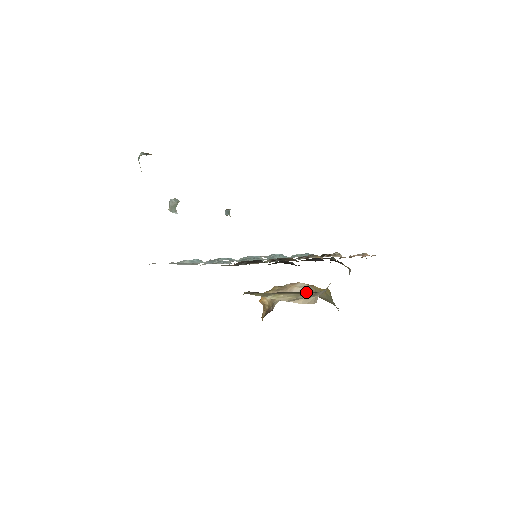
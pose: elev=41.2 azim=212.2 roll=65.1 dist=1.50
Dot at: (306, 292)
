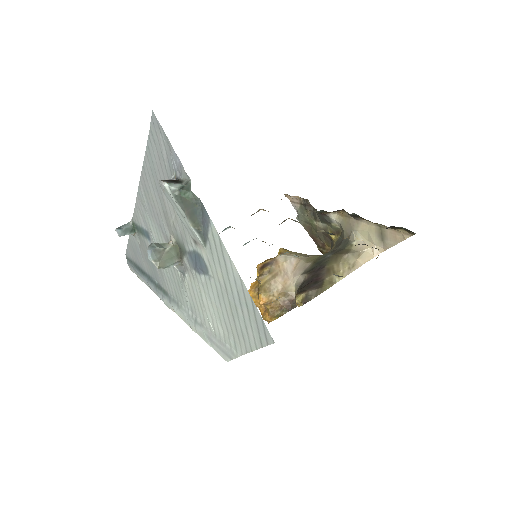
Dot at: (349, 253)
